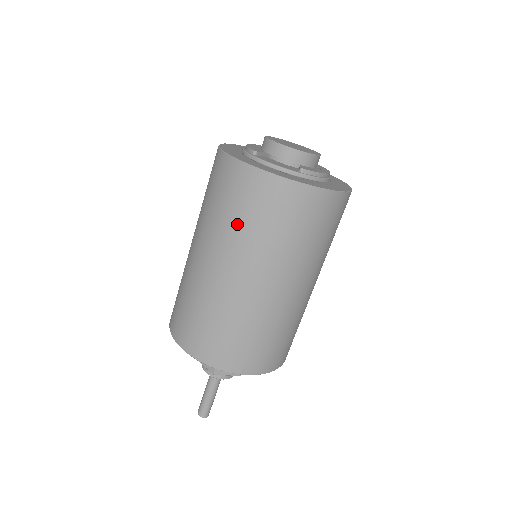
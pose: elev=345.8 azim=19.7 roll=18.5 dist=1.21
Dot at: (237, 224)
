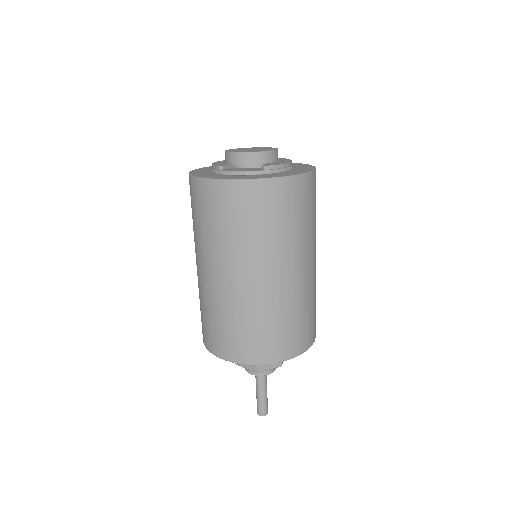
Dot at: (227, 233)
